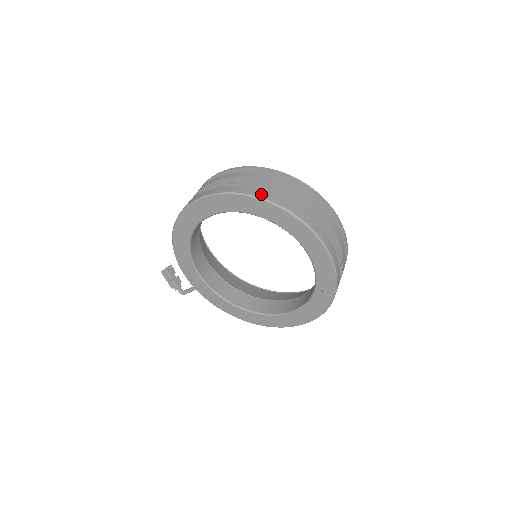
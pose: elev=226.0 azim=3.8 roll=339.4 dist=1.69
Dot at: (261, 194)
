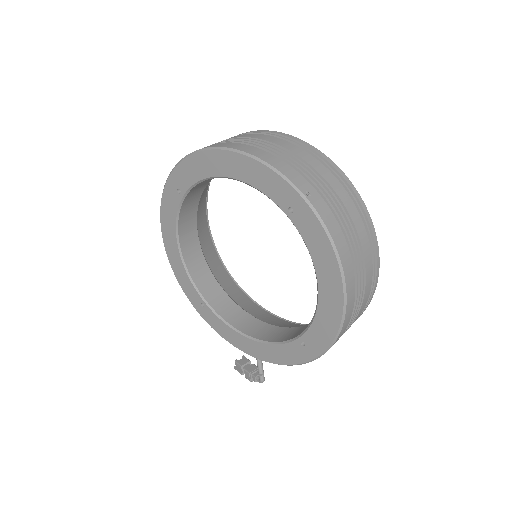
Dot at: occluded
